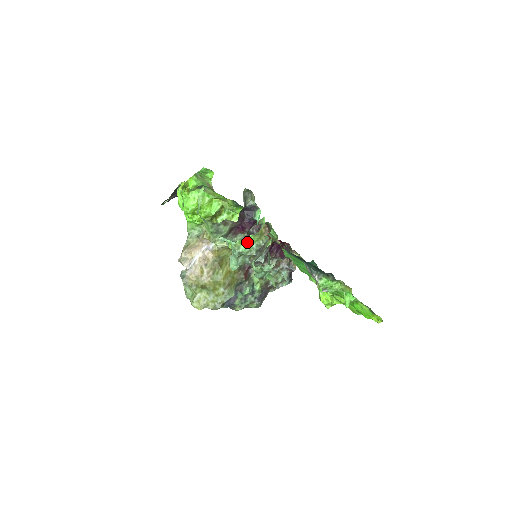
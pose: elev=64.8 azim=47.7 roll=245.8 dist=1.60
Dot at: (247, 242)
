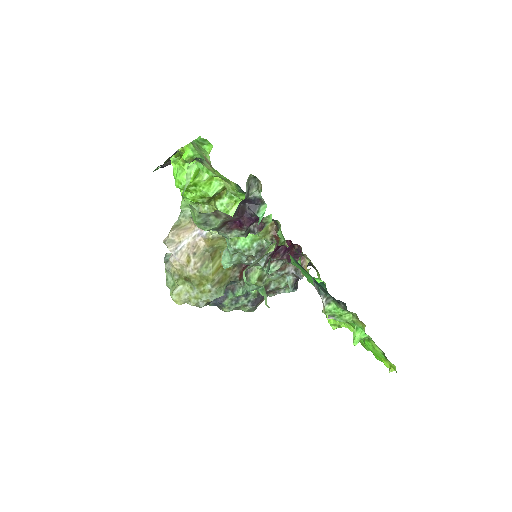
Dot at: (247, 238)
